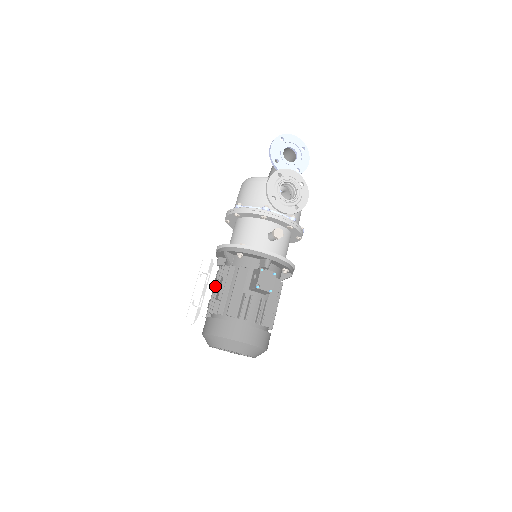
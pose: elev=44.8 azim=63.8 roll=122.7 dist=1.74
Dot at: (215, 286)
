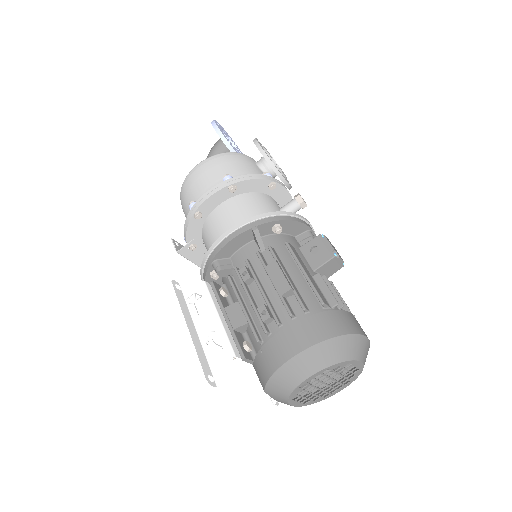
Dot at: (248, 292)
